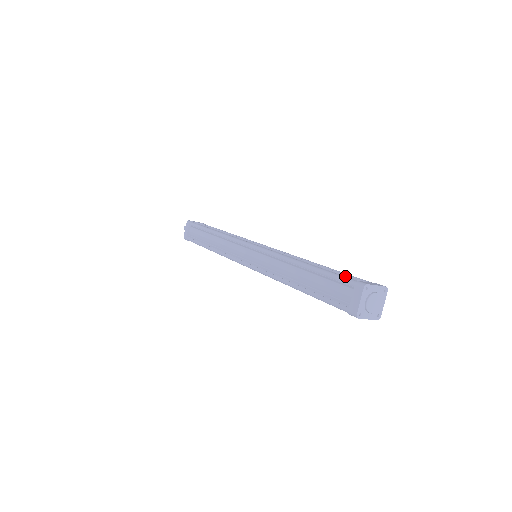
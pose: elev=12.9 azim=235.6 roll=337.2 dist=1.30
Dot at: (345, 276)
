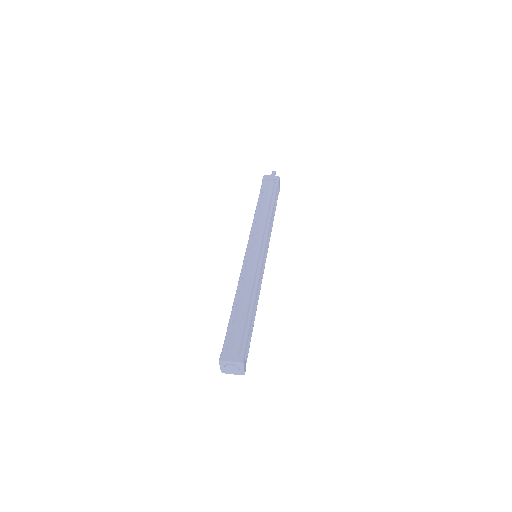
Dot at: (236, 335)
